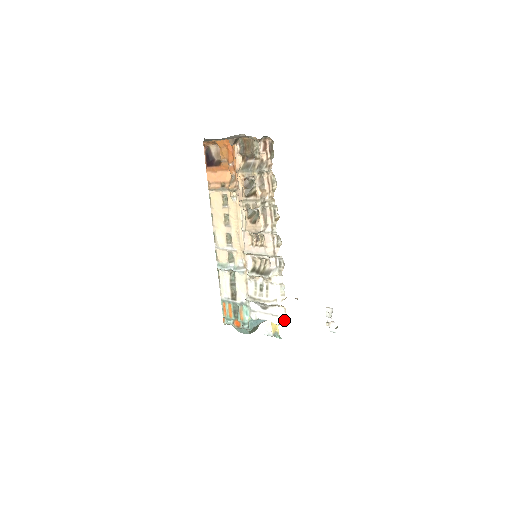
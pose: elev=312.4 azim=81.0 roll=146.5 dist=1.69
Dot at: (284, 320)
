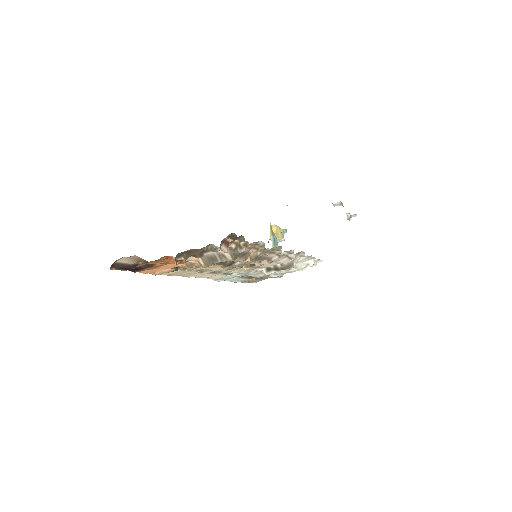
Dot at: occluded
